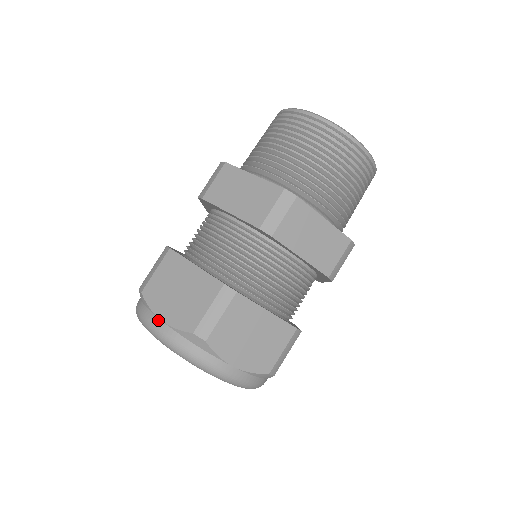
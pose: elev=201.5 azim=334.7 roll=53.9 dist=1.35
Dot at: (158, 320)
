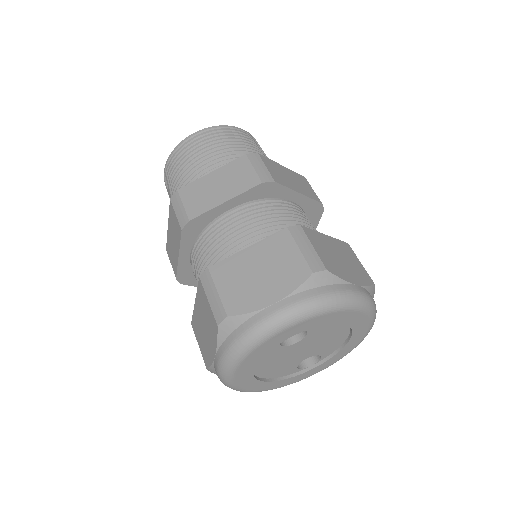
Dot at: (272, 306)
